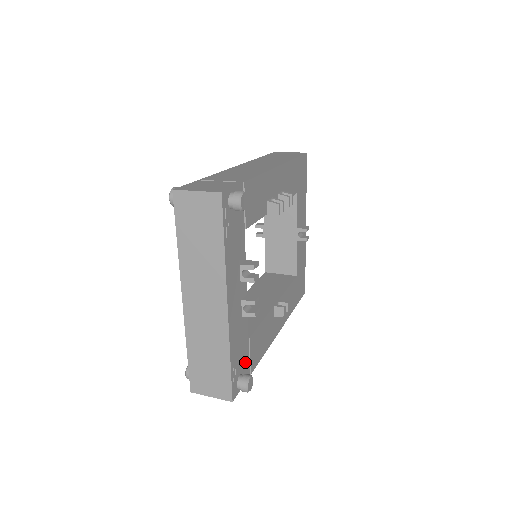
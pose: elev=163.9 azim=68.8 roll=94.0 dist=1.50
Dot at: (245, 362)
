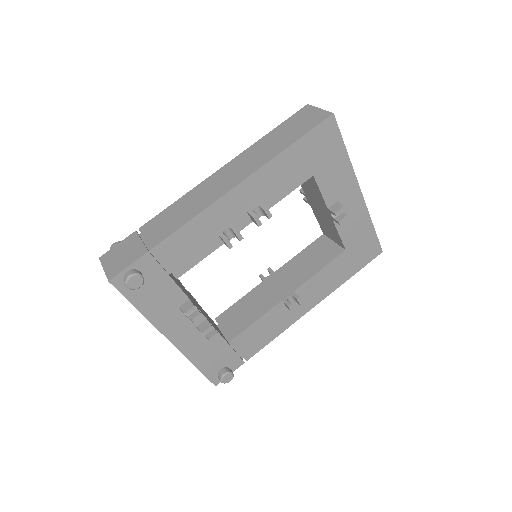
Dot at: (229, 358)
